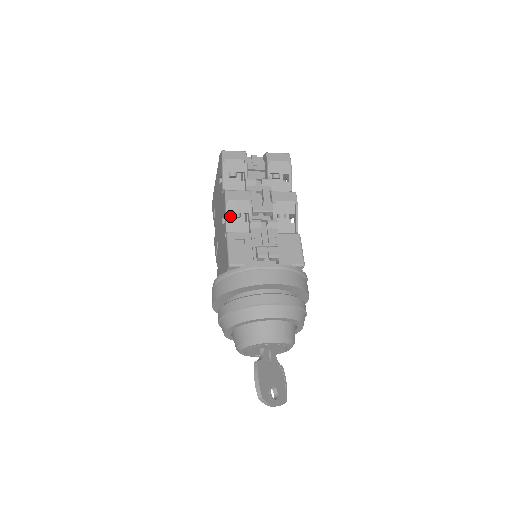
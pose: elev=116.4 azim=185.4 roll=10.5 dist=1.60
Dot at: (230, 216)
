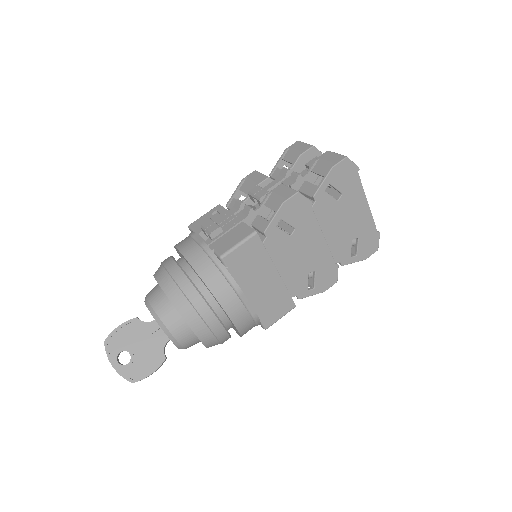
Dot at: occluded
